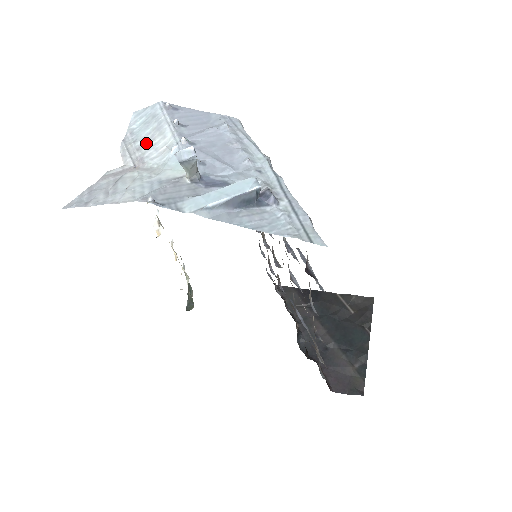
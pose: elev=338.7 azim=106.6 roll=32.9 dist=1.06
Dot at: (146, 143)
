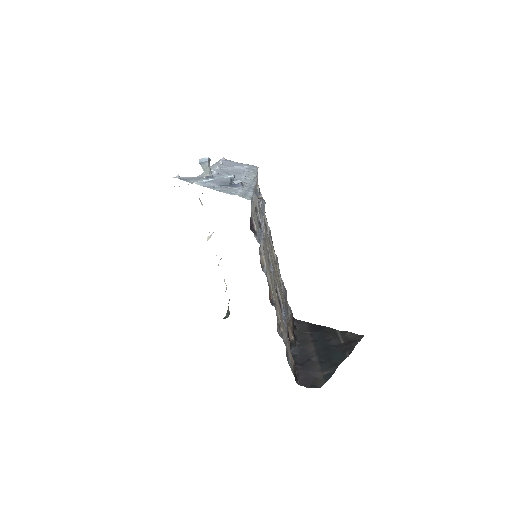
Dot at: occluded
